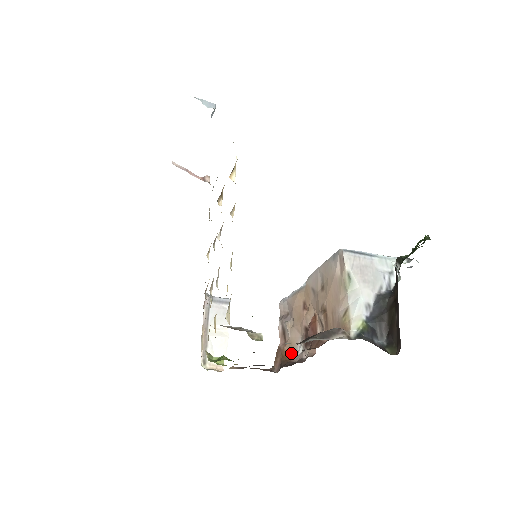
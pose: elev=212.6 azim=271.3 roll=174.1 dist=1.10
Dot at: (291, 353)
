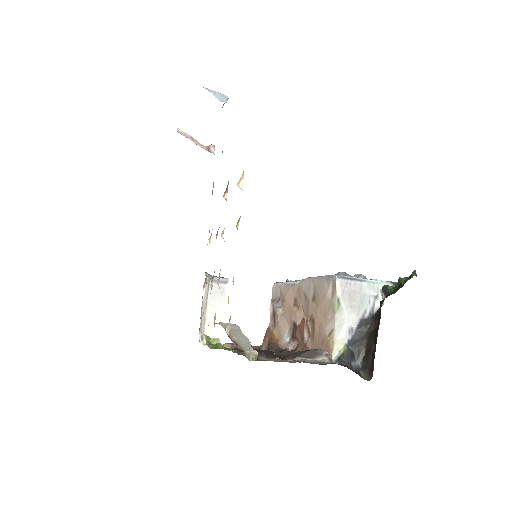
Dot at: (279, 338)
